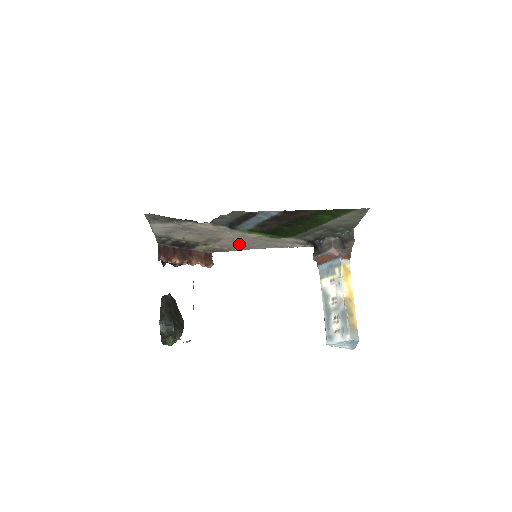
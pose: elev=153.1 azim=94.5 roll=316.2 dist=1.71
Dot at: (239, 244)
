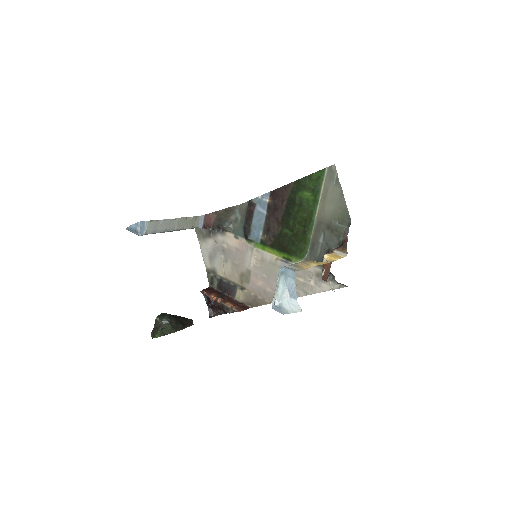
Dot at: (268, 286)
